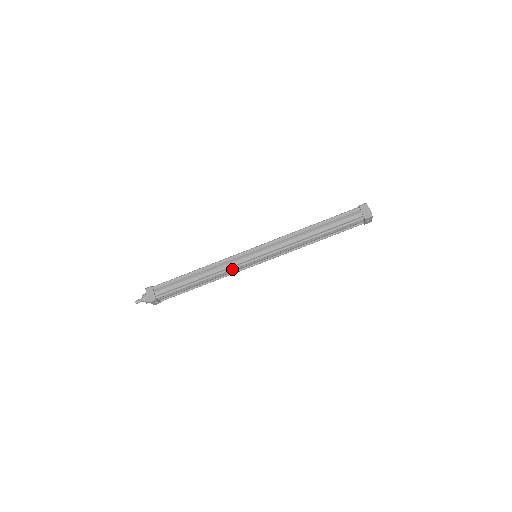
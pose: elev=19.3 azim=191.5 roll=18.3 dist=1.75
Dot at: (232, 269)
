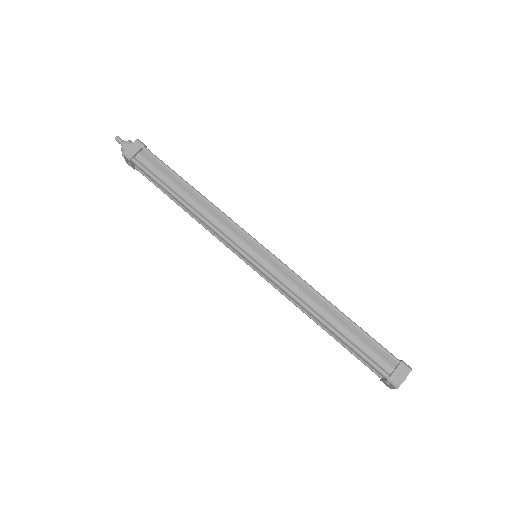
Dot at: (220, 235)
